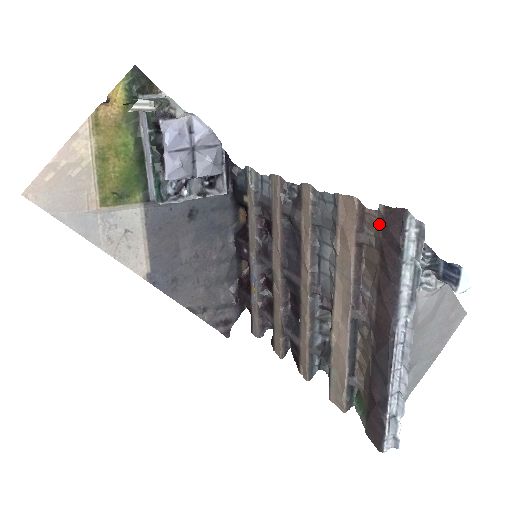
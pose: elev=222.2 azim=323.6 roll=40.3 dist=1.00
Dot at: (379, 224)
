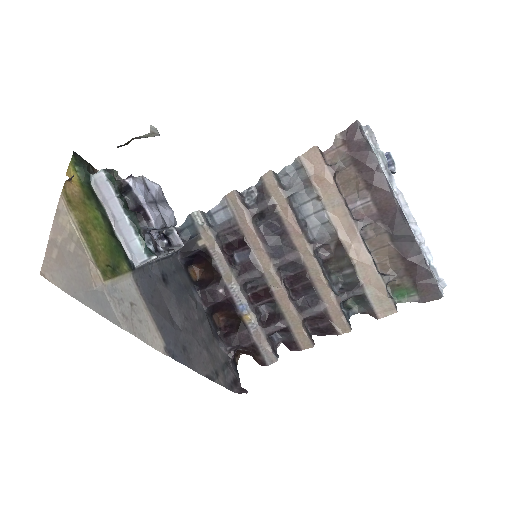
Dot at: (341, 149)
